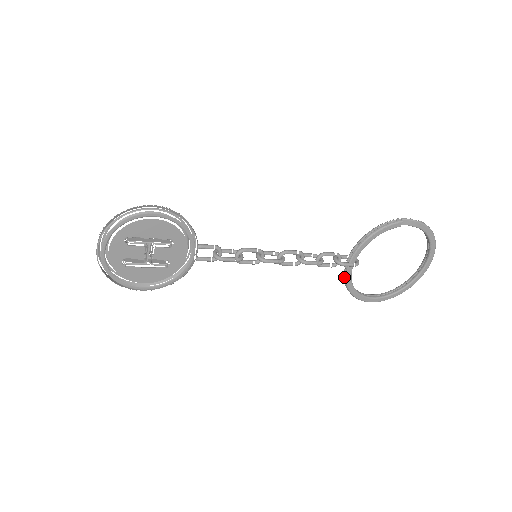
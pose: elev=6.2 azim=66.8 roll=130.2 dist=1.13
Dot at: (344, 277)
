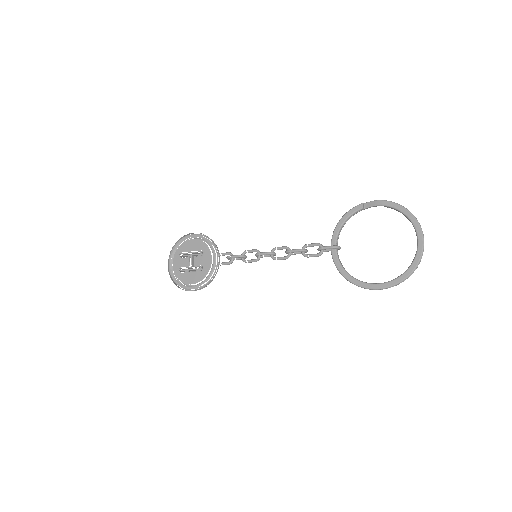
Dot at: (336, 266)
